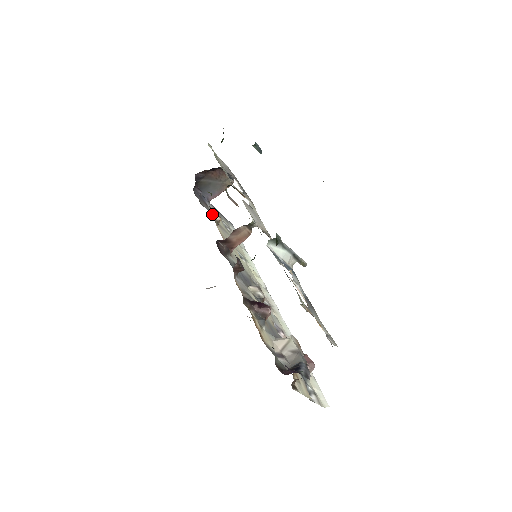
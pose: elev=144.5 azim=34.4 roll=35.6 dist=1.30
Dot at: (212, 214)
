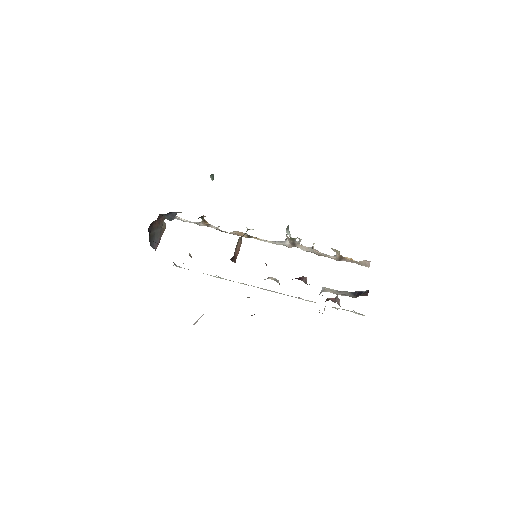
Dot at: occluded
